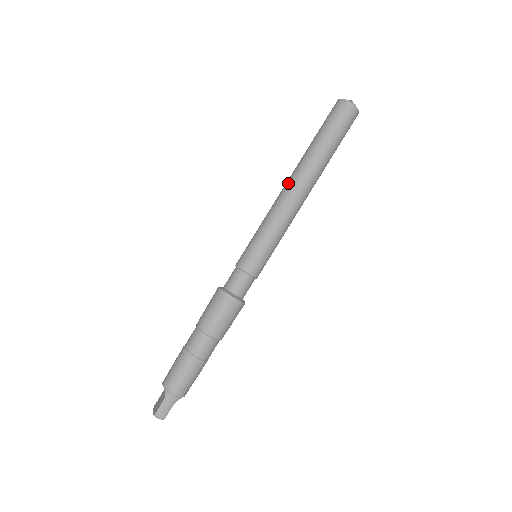
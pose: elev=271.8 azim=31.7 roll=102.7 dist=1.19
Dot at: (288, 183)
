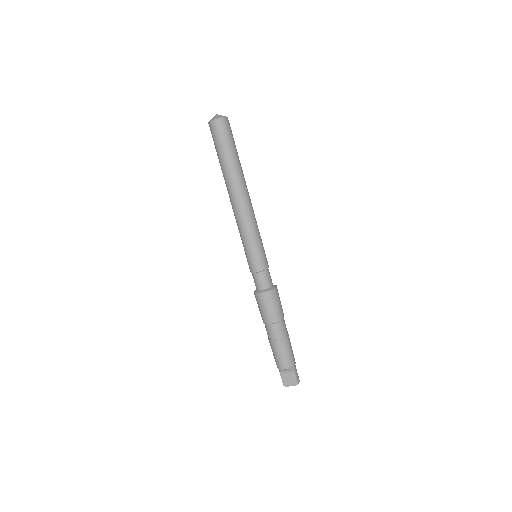
Dot at: (240, 198)
